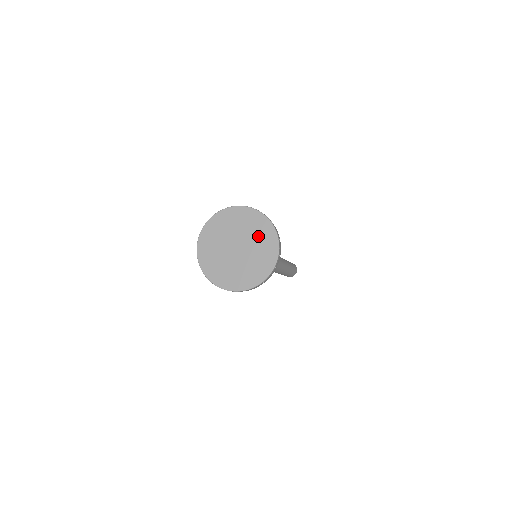
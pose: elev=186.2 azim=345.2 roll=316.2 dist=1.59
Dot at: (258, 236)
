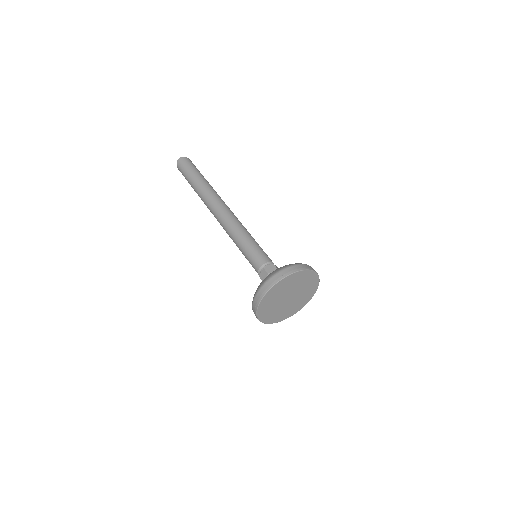
Dot at: (305, 293)
